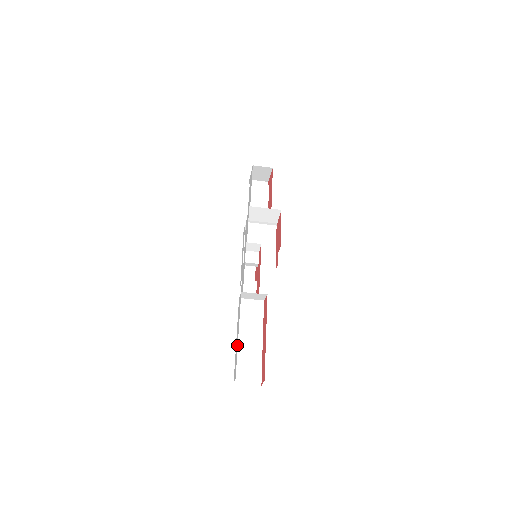
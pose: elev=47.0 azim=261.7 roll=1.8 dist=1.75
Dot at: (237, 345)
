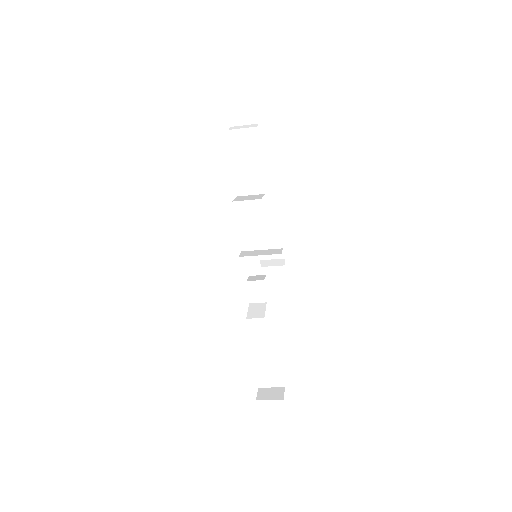
Dot at: occluded
